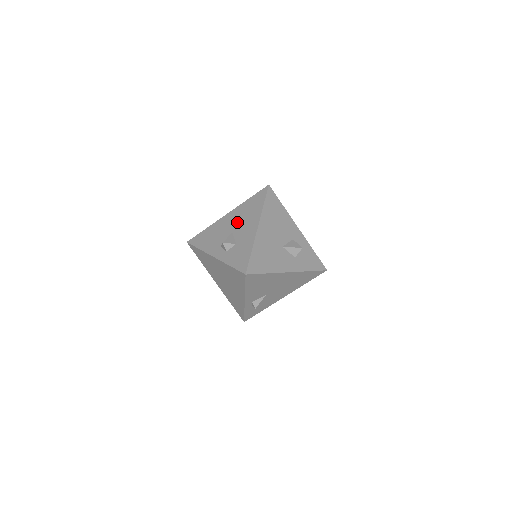
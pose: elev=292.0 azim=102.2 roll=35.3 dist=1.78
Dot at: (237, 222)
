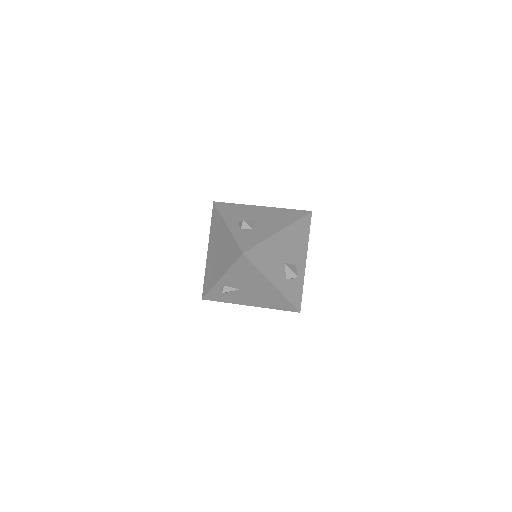
Dot at: (266, 216)
